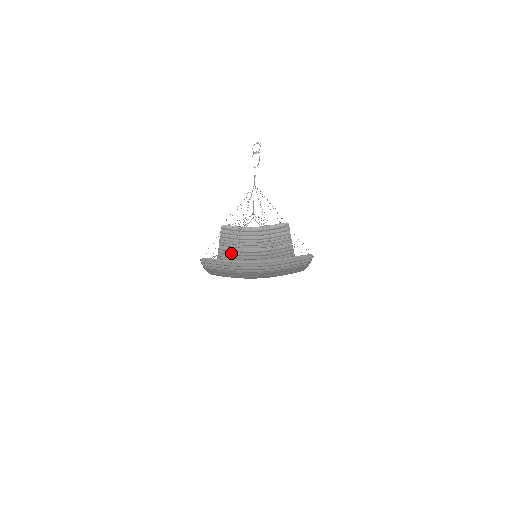
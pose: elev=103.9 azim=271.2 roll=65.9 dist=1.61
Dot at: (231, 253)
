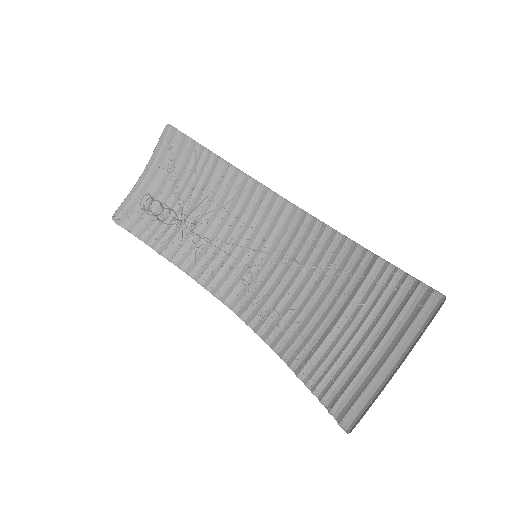
Dot at: (186, 249)
